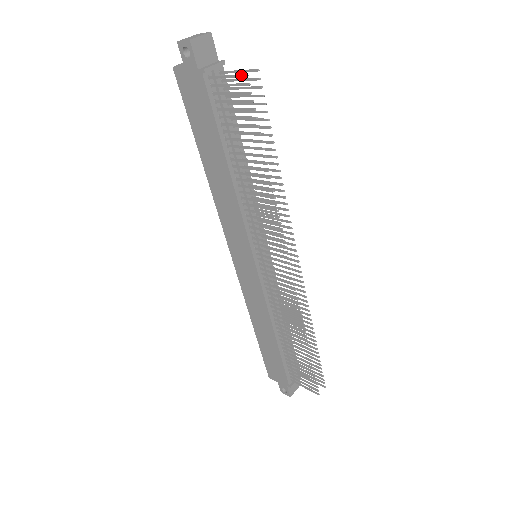
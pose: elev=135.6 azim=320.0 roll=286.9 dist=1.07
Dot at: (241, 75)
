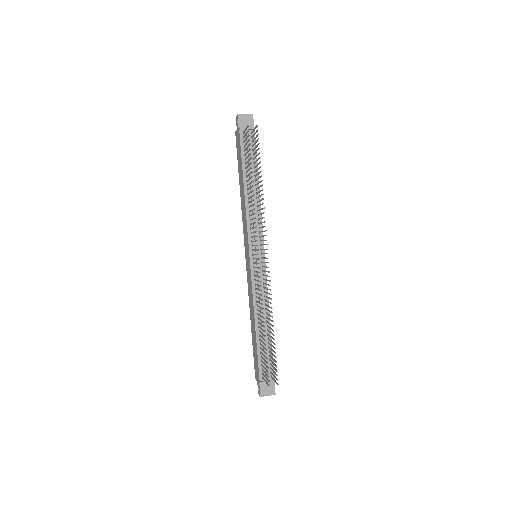
Dot at: (247, 126)
